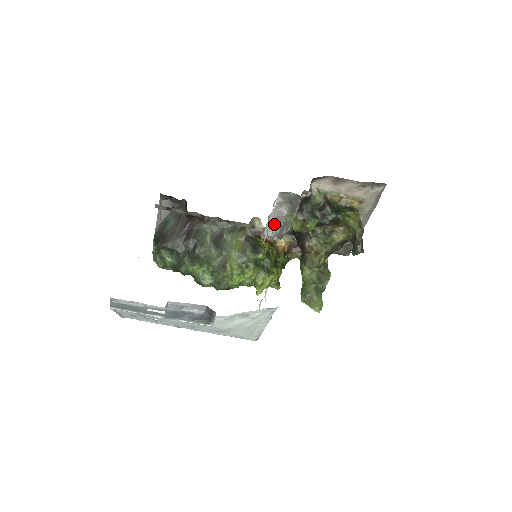
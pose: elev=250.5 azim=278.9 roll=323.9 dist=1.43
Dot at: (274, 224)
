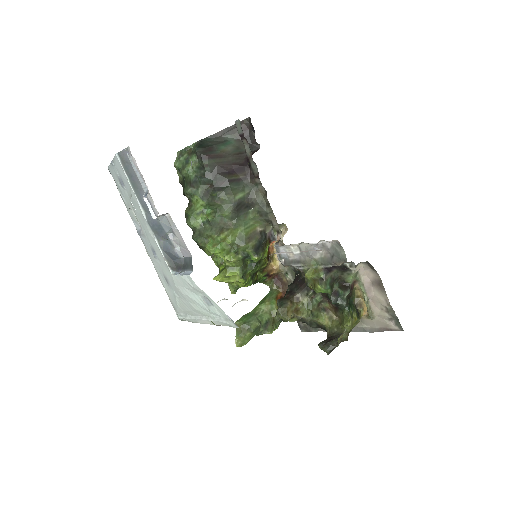
Dot at: (297, 251)
